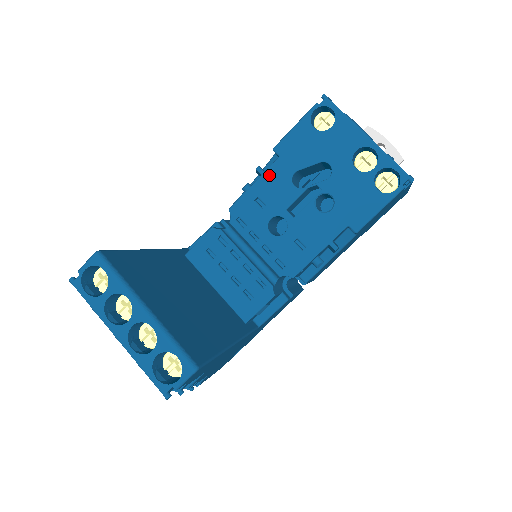
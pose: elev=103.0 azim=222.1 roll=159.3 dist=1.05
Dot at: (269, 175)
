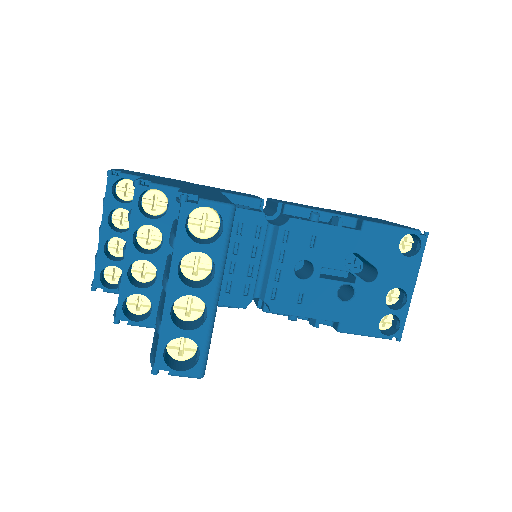
Dot at: (342, 233)
